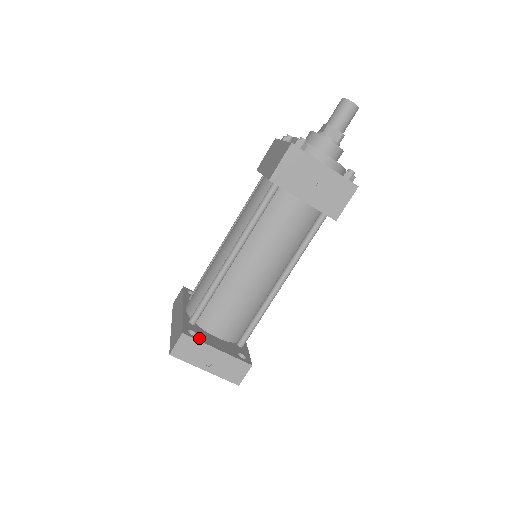
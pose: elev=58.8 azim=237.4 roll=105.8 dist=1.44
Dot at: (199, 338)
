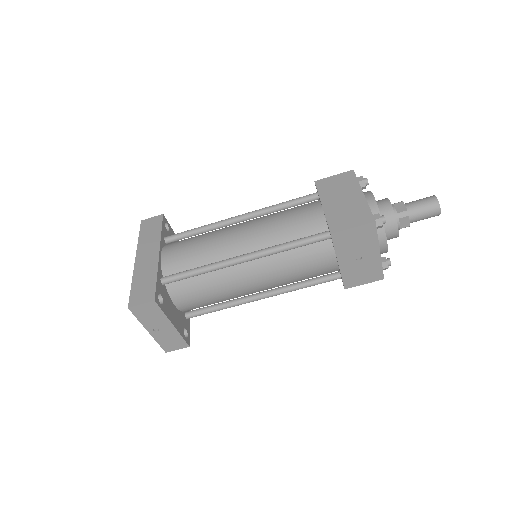
Dot at: (164, 308)
